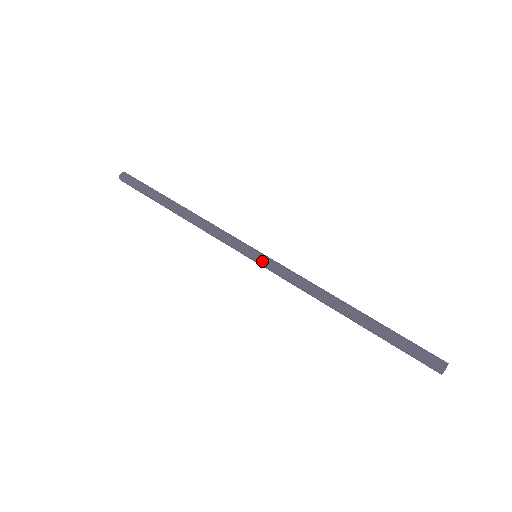
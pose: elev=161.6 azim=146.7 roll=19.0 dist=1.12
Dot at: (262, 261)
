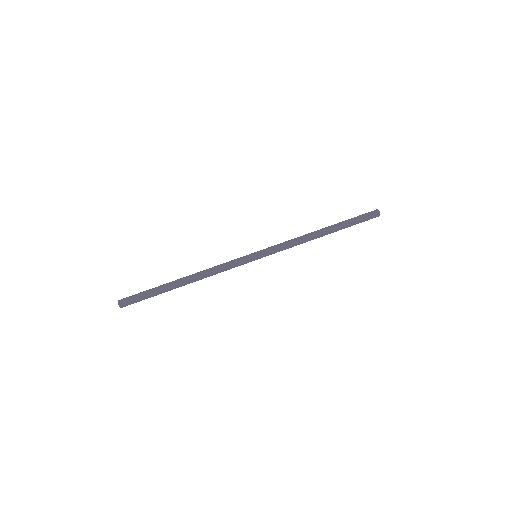
Dot at: (264, 256)
